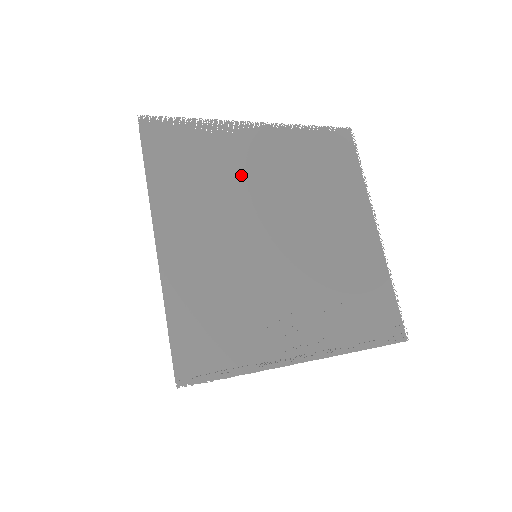
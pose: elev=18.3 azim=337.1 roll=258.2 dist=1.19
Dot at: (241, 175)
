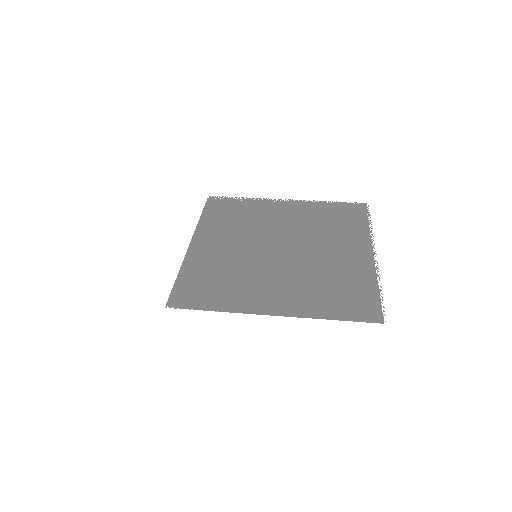
Dot at: (263, 220)
